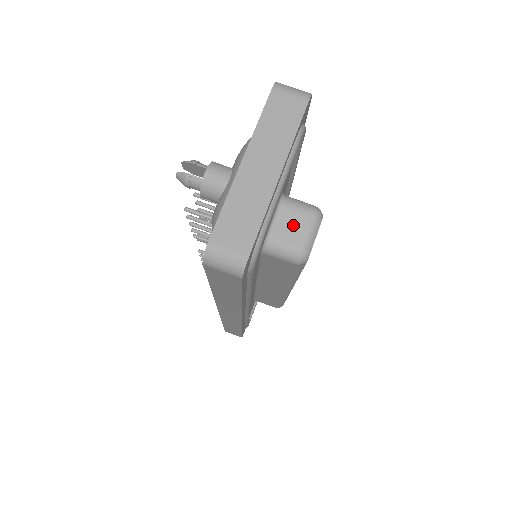
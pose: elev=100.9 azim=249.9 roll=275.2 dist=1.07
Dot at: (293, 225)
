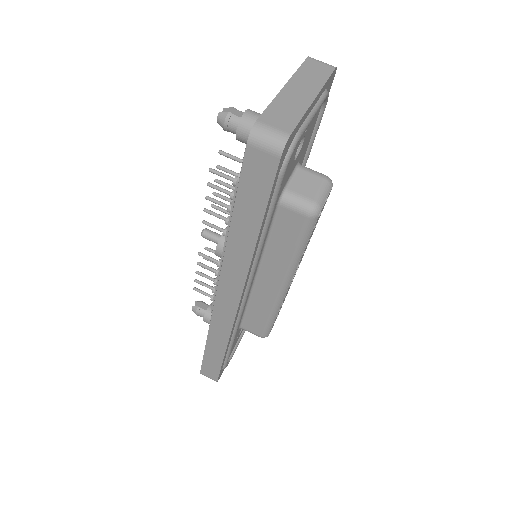
Dot at: (309, 183)
